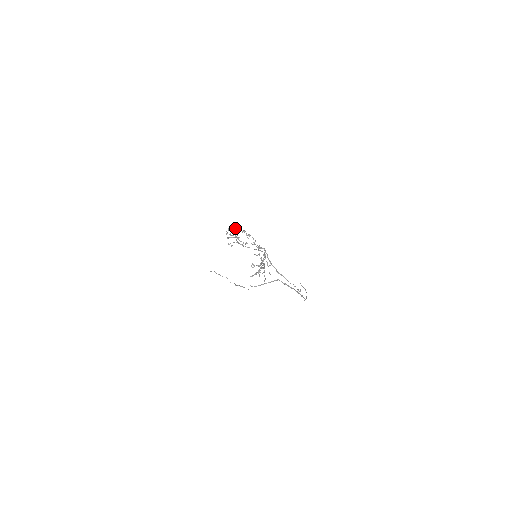
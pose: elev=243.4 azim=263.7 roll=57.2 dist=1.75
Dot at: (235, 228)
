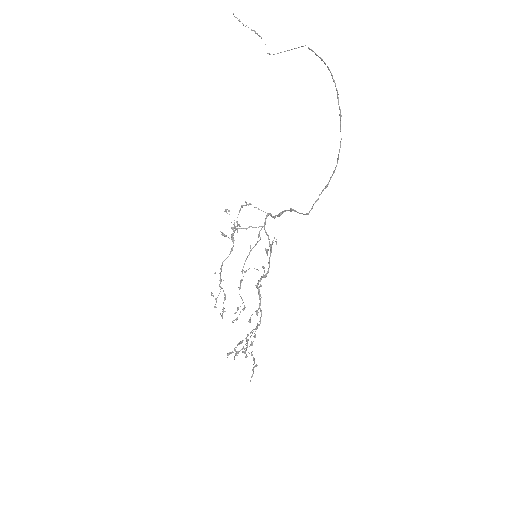
Dot at: (223, 312)
